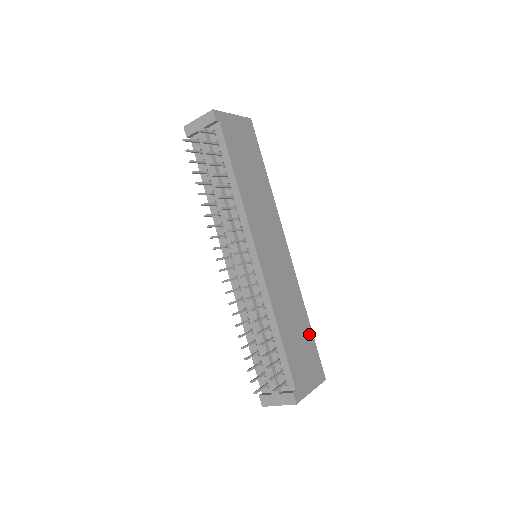
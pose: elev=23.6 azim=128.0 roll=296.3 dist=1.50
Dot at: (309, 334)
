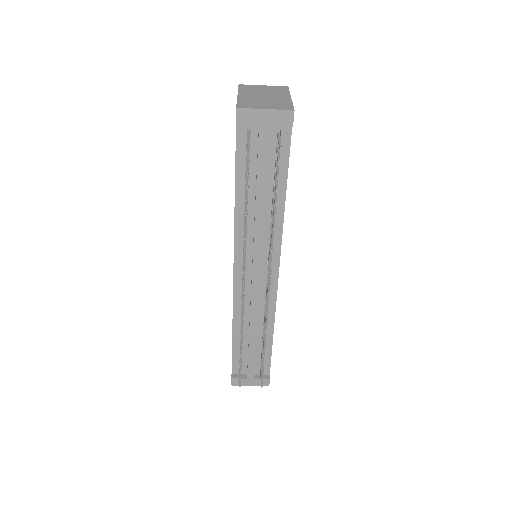
Dot at: occluded
